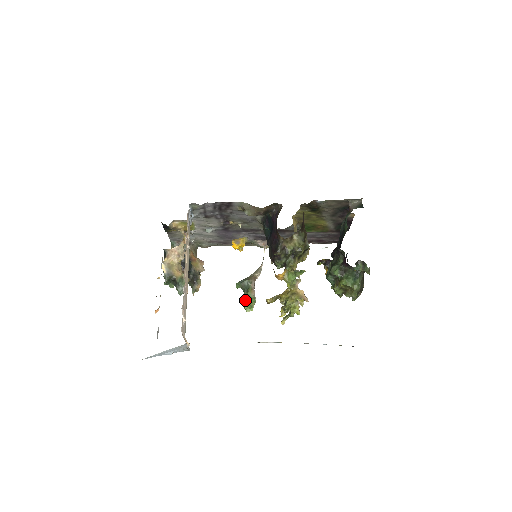
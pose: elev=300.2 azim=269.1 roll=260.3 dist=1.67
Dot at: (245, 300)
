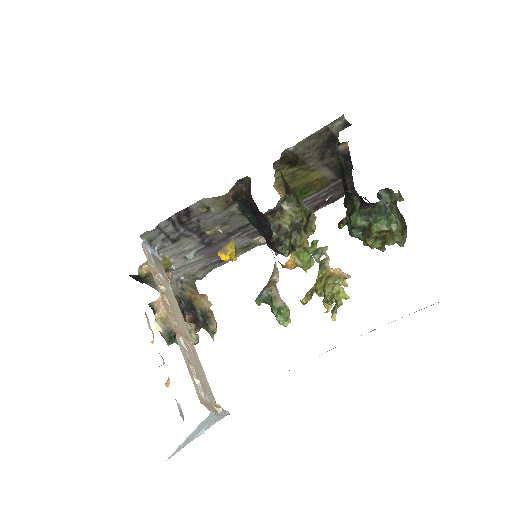
Dot at: (276, 314)
